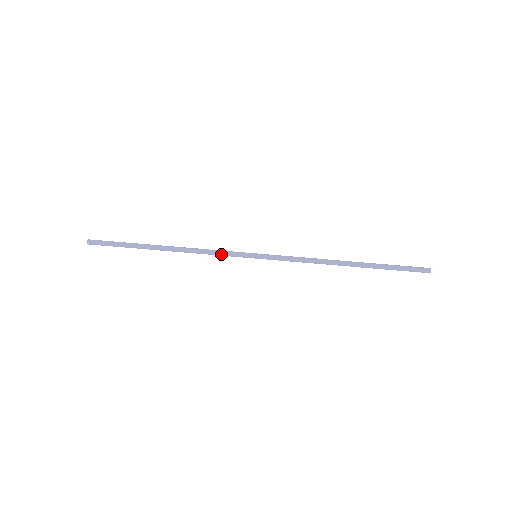
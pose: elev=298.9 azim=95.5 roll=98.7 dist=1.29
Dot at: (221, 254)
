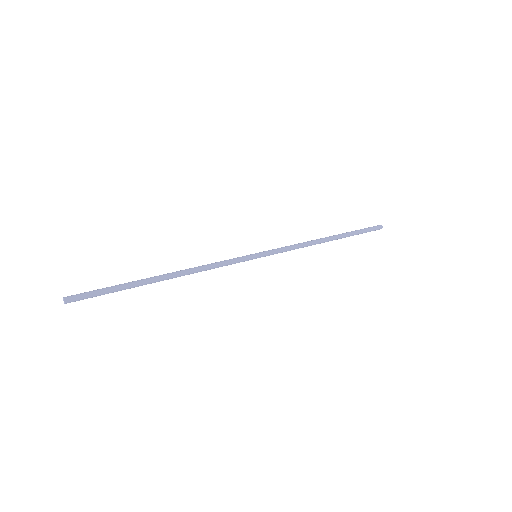
Dot at: (225, 265)
